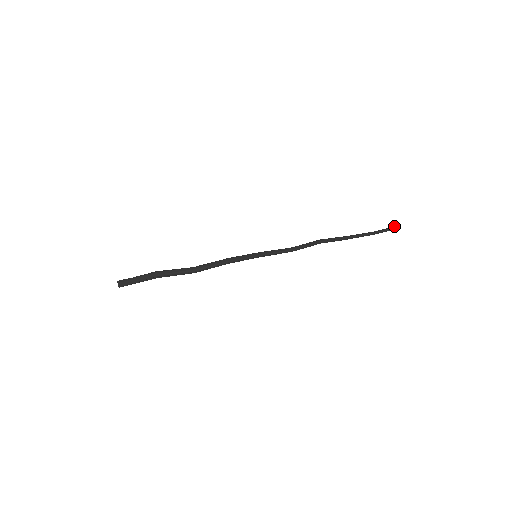
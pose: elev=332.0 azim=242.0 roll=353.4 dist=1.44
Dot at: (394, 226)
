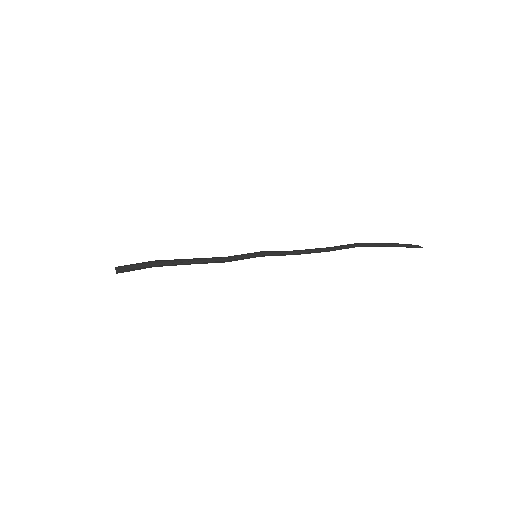
Dot at: (418, 246)
